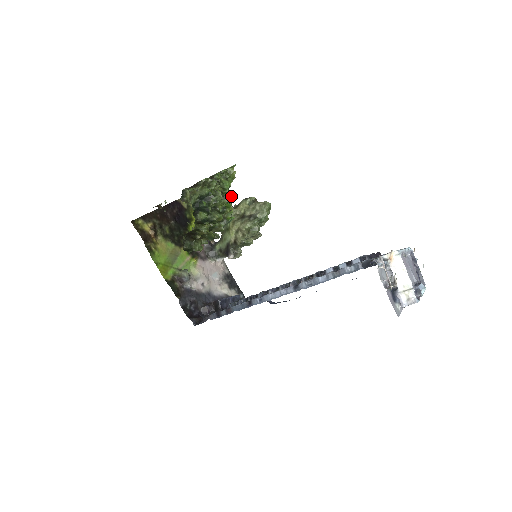
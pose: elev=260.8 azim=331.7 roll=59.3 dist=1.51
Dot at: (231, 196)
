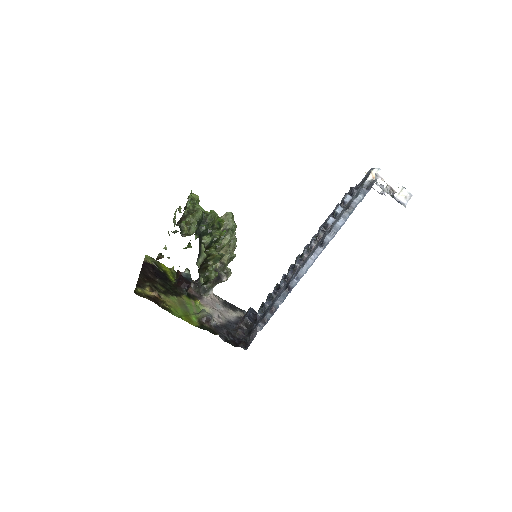
Dot at: (214, 213)
